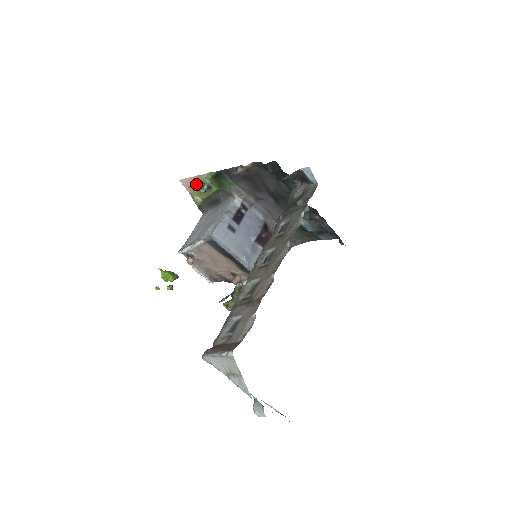
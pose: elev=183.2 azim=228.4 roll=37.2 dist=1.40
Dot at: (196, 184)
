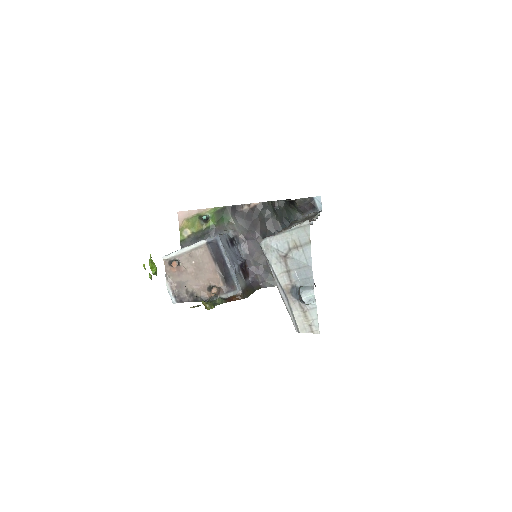
Dot at: (194, 217)
